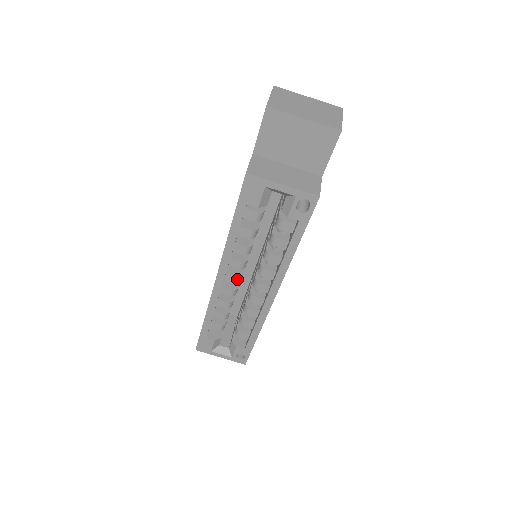
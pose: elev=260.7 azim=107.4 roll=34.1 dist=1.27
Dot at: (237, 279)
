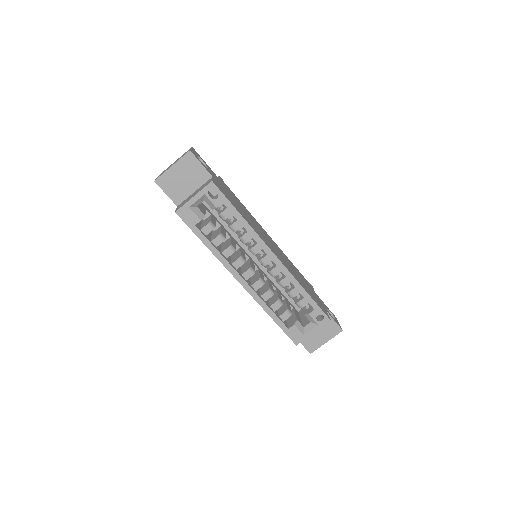
Dot at: (250, 272)
